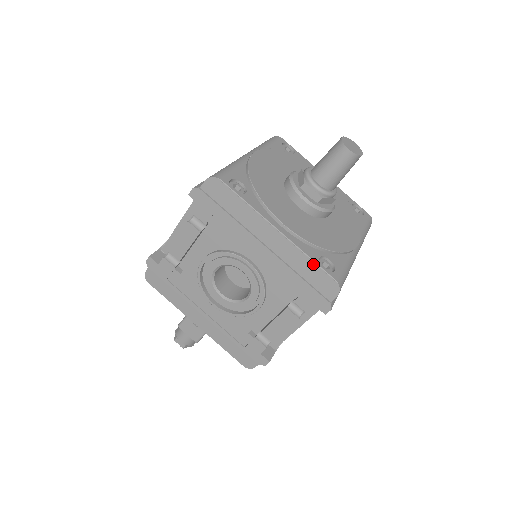
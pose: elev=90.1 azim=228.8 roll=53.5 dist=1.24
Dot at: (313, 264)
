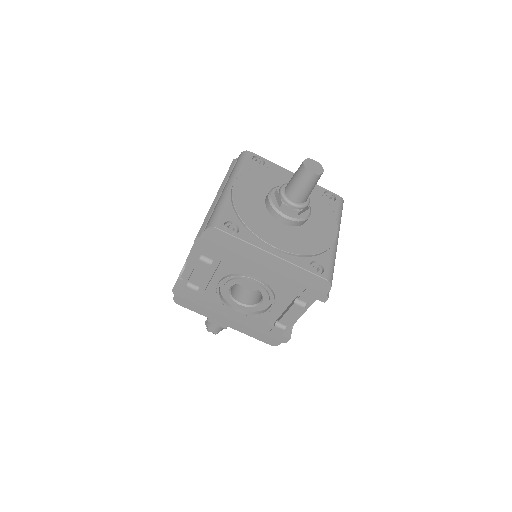
Dot at: (306, 272)
